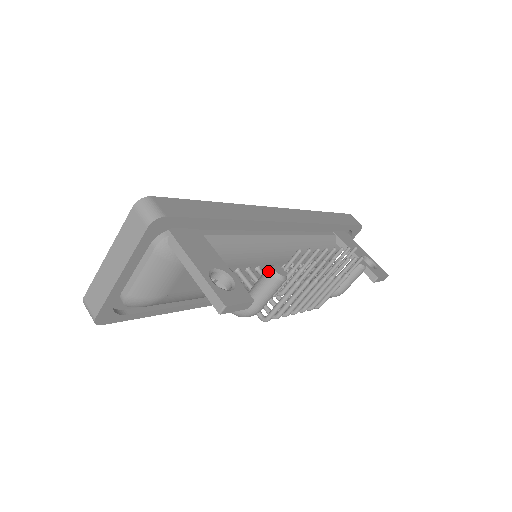
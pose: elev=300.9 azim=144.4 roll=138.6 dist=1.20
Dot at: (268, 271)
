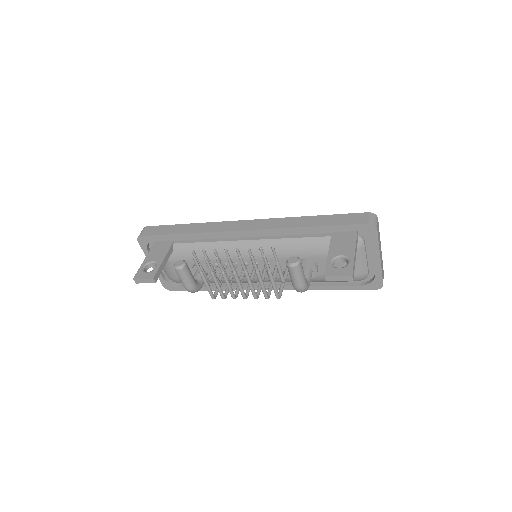
Dot at: (176, 263)
